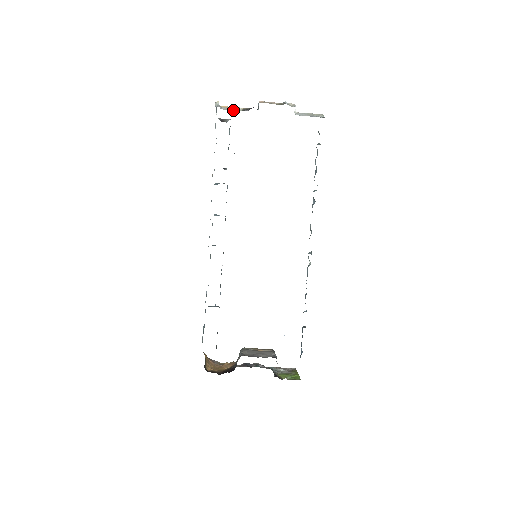
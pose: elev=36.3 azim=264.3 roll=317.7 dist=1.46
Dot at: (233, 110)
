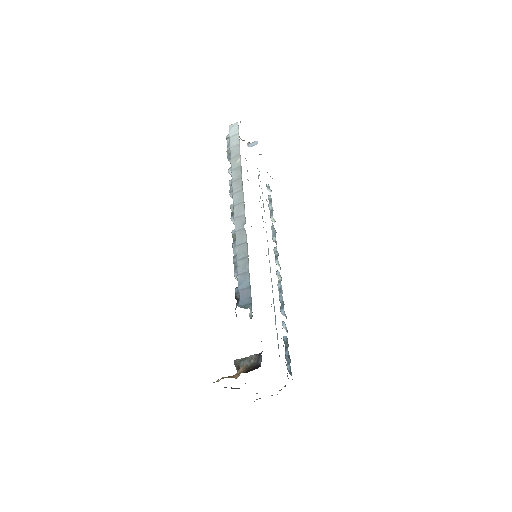
Dot at: occluded
